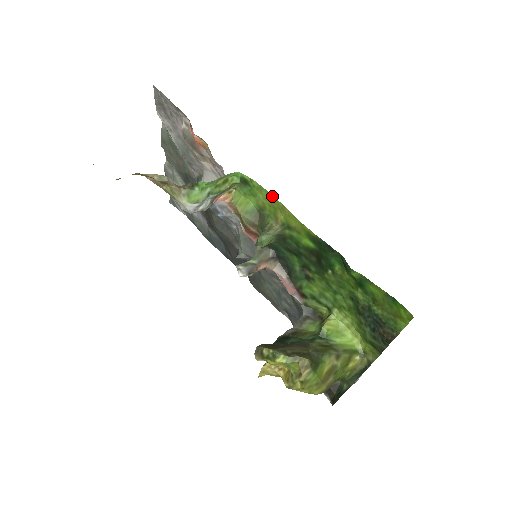
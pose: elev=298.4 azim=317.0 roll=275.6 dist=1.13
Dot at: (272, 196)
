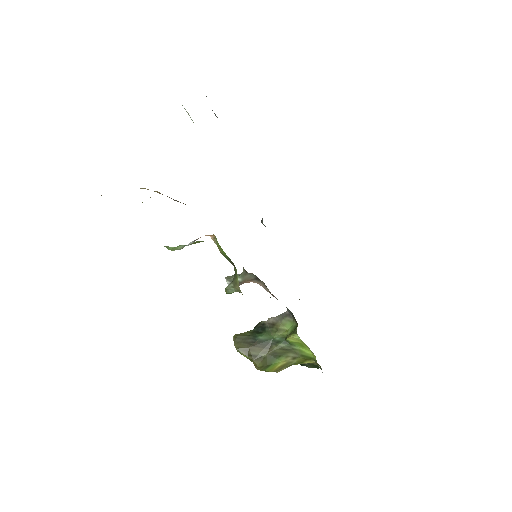
Dot at: occluded
